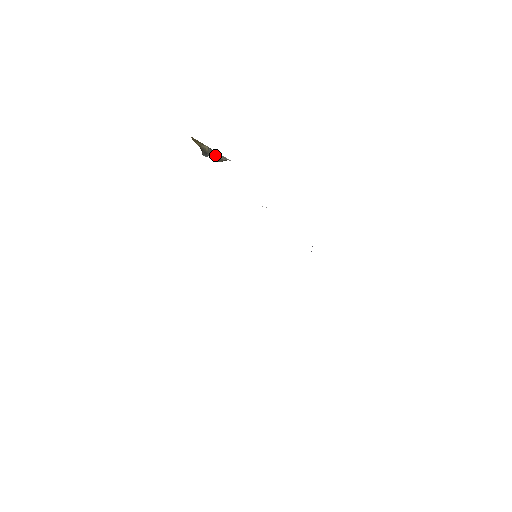
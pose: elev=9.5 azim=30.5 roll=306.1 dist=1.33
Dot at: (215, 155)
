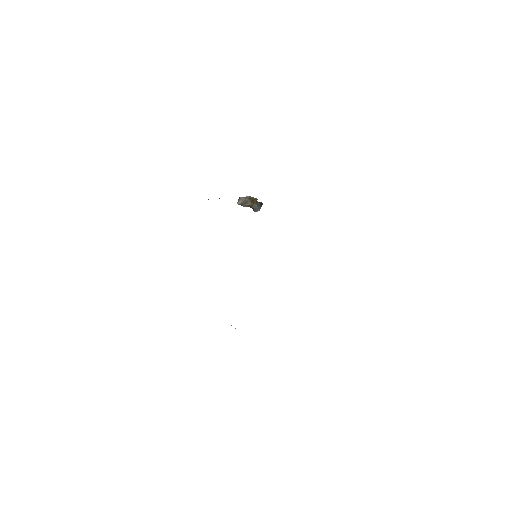
Dot at: (239, 200)
